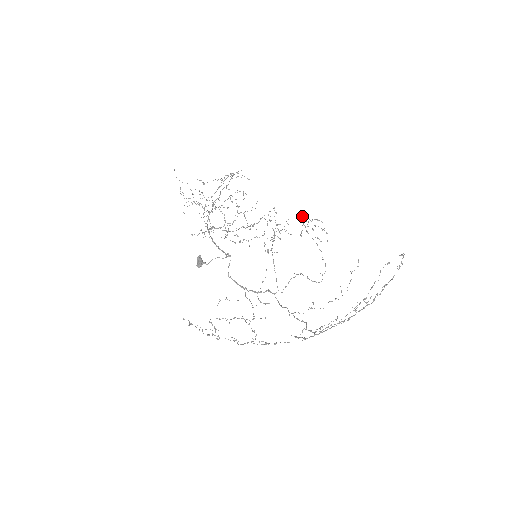
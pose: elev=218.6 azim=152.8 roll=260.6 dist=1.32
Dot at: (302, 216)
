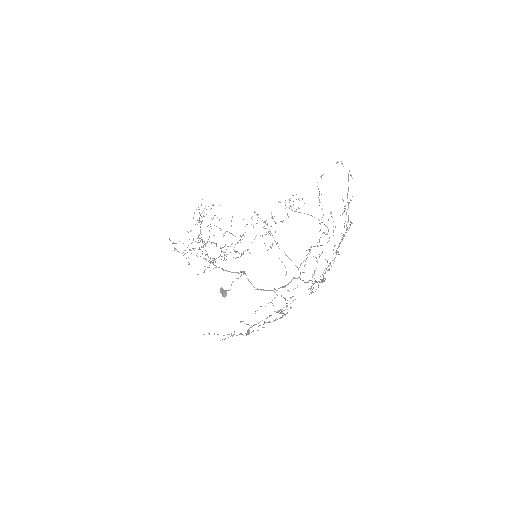
Dot at: (280, 202)
